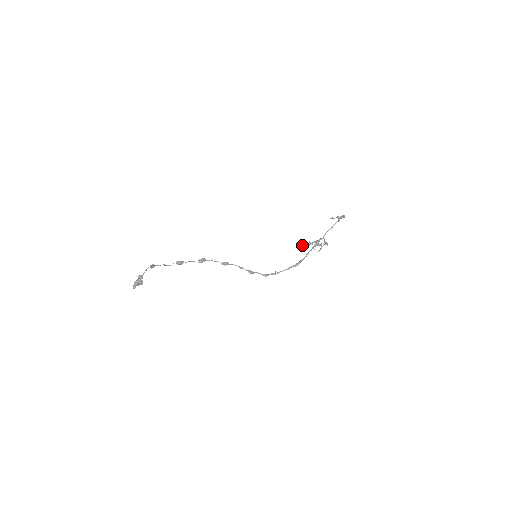
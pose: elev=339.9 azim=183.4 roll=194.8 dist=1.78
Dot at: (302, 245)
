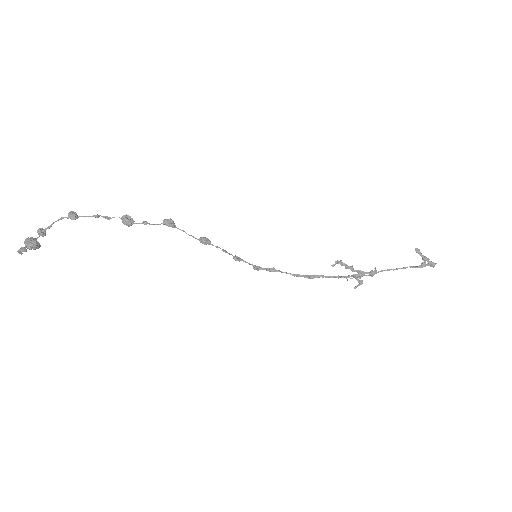
Dot at: occluded
